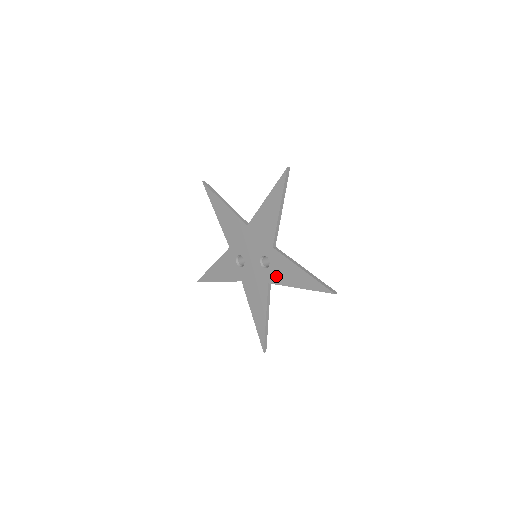
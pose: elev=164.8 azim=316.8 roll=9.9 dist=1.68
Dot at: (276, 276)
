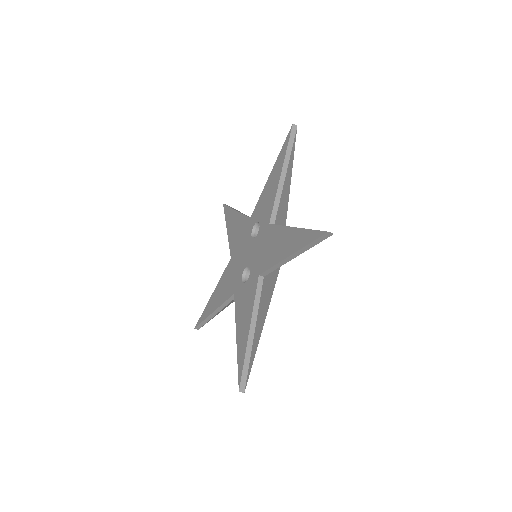
Dot at: (267, 211)
